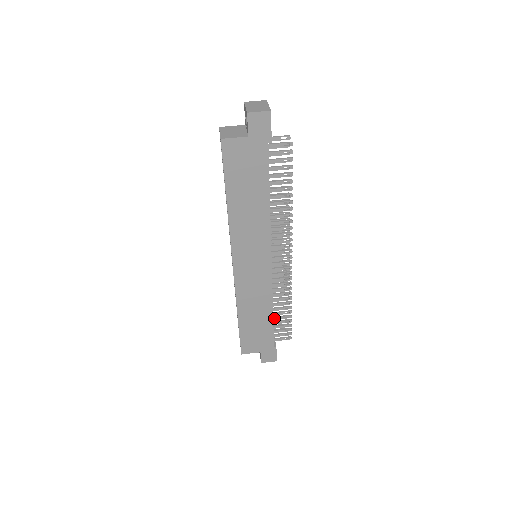
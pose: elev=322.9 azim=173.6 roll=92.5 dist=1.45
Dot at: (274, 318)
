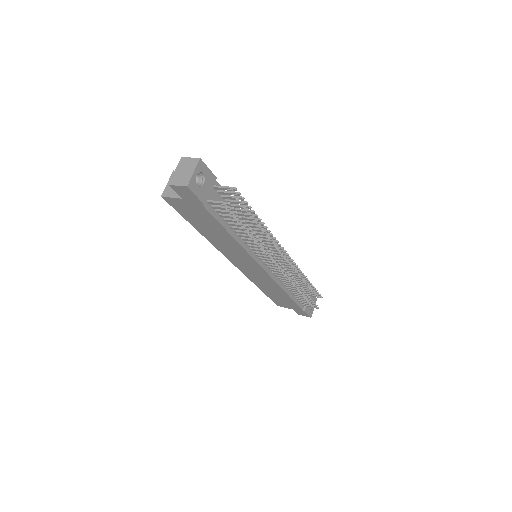
Dot at: (294, 294)
